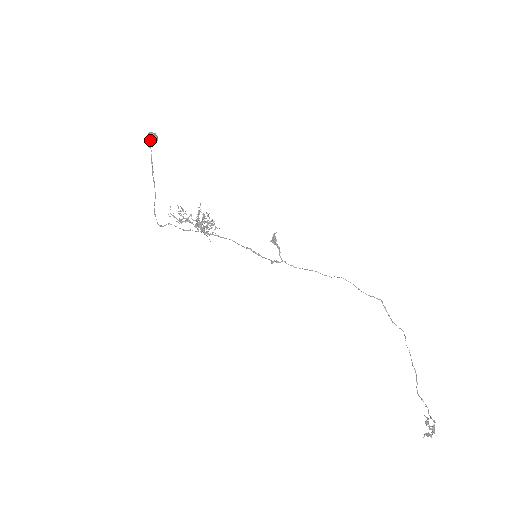
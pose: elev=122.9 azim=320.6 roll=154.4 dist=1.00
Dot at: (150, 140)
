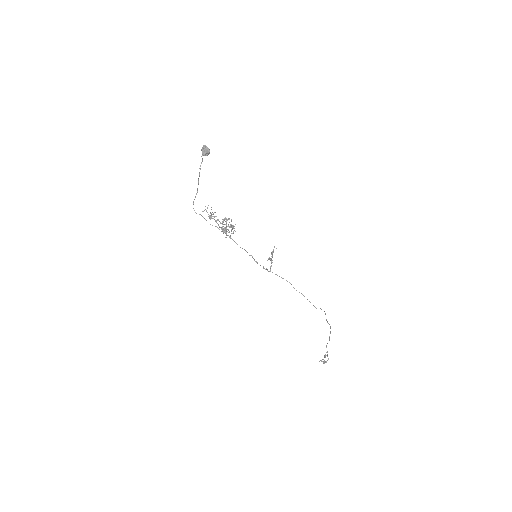
Dot at: (203, 154)
